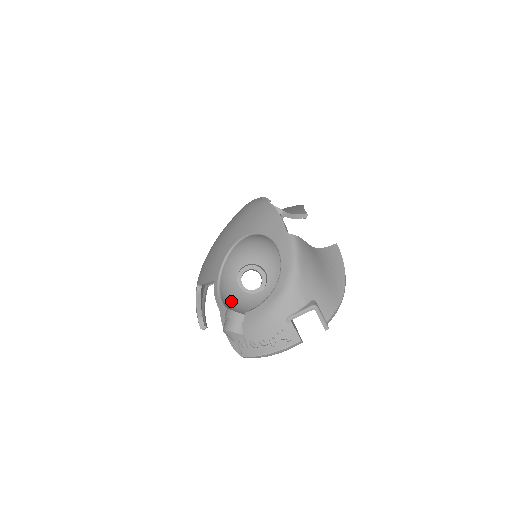
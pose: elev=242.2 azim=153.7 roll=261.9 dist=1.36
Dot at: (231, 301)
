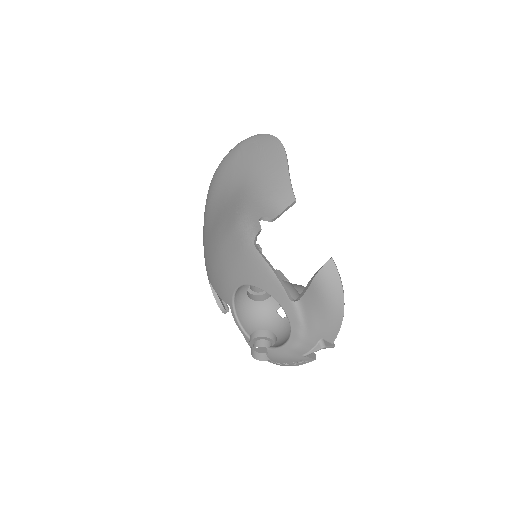
Dot at: (248, 318)
